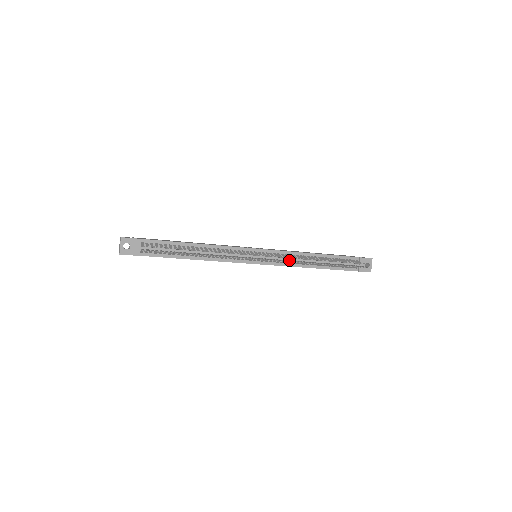
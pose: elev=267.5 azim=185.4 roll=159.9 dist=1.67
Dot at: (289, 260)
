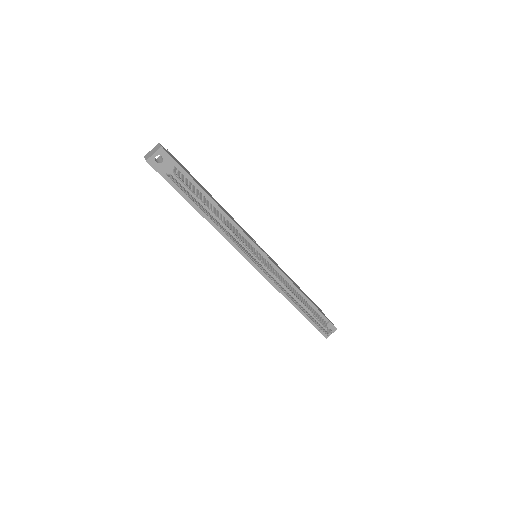
Dot at: occluded
